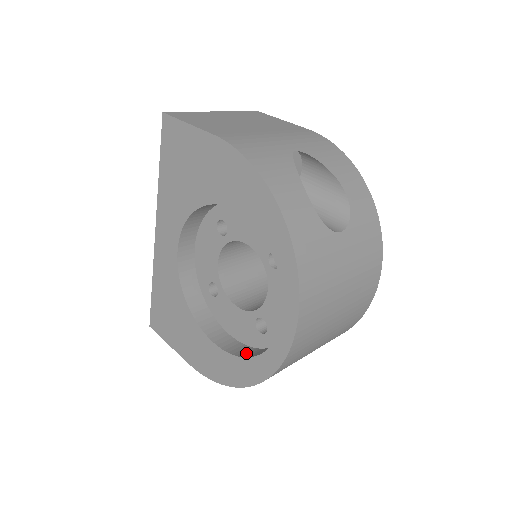
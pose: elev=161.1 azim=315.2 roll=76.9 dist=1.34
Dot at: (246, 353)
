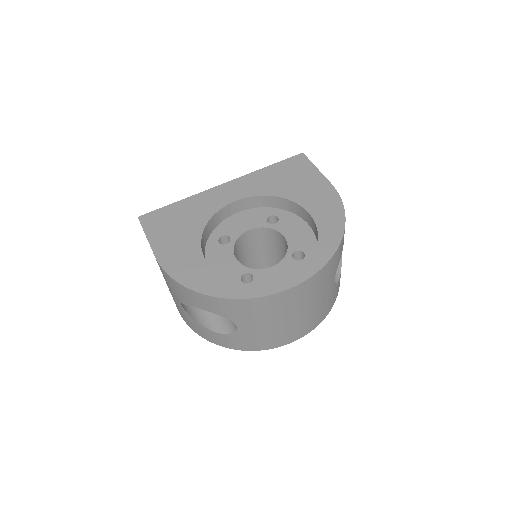
Dot at: occluded
